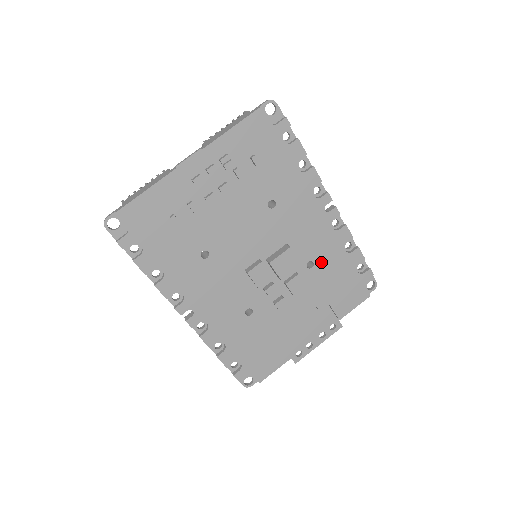
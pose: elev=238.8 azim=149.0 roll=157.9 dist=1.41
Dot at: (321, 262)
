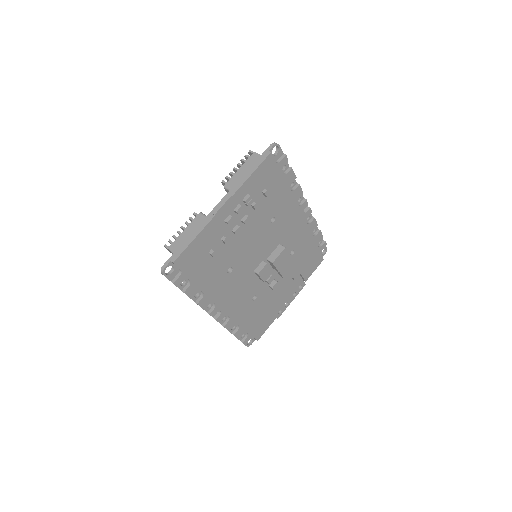
Dot at: (298, 248)
